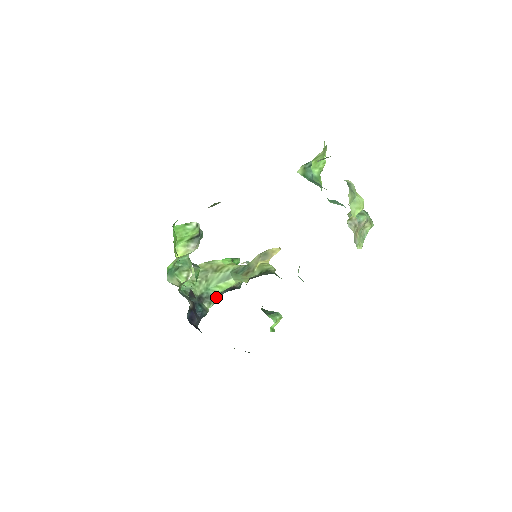
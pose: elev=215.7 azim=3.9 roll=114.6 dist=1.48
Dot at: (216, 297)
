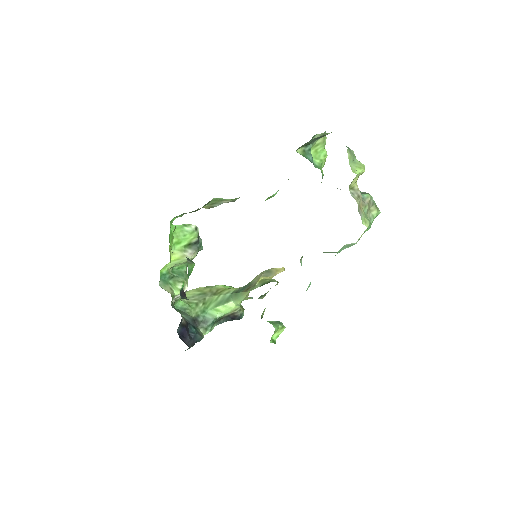
Dot at: (213, 323)
